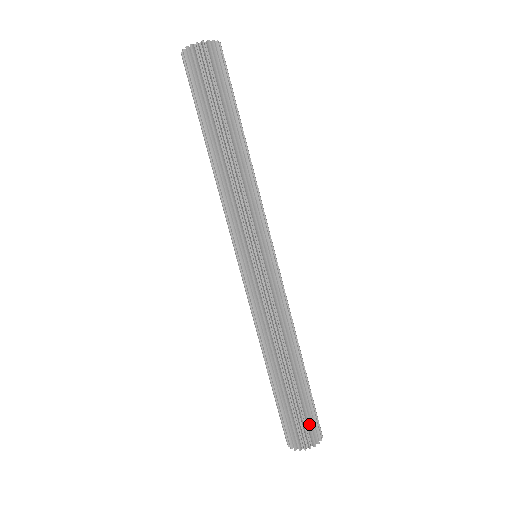
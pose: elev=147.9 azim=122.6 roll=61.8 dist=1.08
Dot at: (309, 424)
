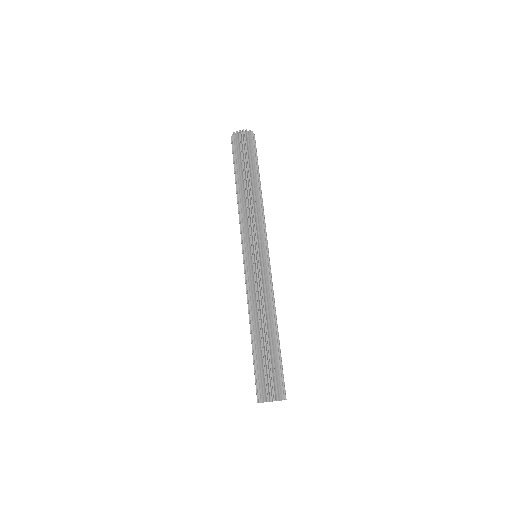
Dot at: (270, 381)
